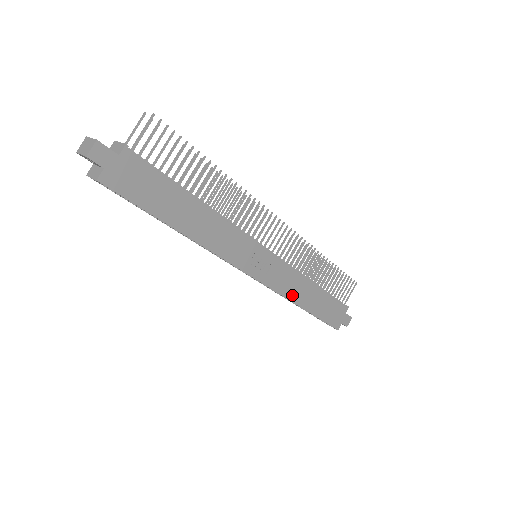
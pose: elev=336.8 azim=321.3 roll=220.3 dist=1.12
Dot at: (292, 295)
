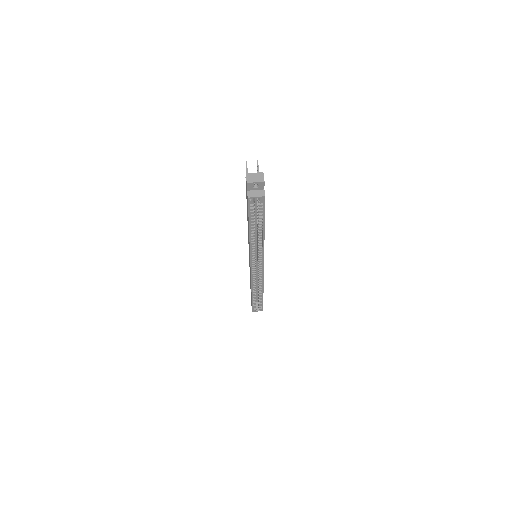
Dot at: occluded
